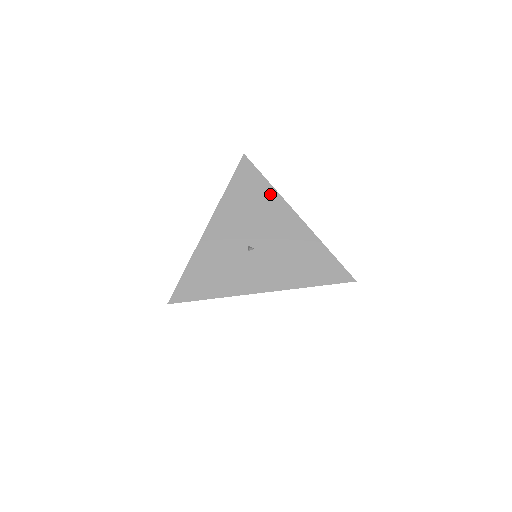
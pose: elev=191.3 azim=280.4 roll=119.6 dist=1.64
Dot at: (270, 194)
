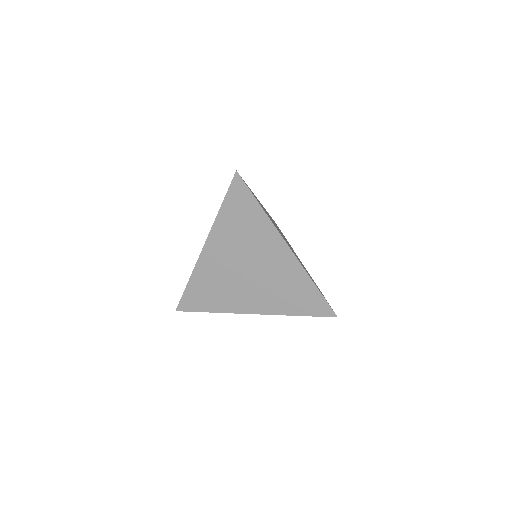
Dot at: (263, 223)
